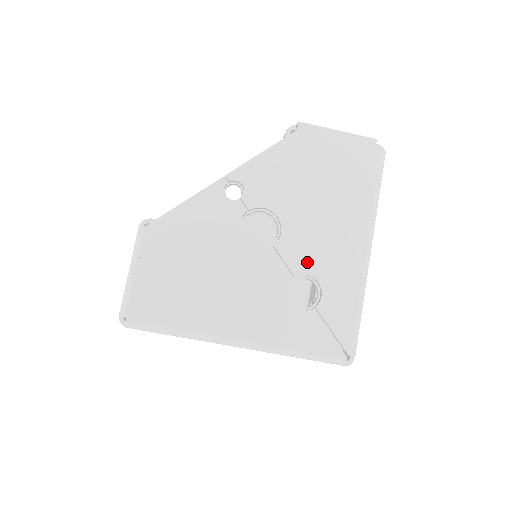
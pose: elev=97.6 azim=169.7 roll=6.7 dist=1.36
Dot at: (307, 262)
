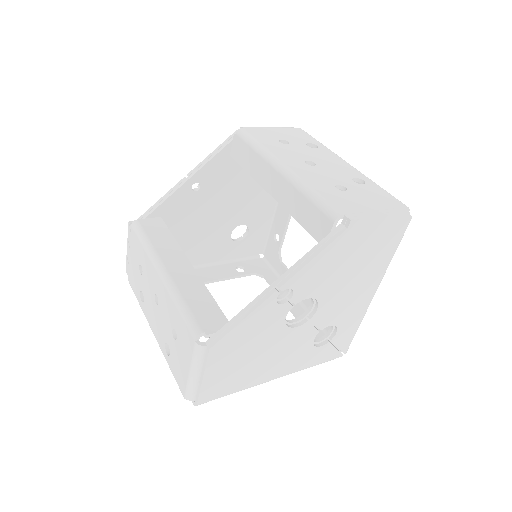
Dot at: (332, 319)
